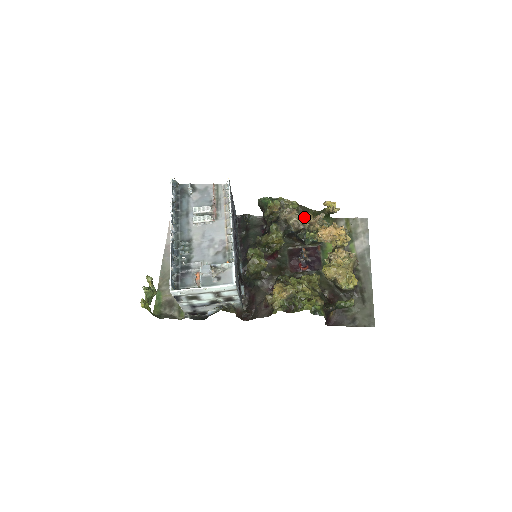
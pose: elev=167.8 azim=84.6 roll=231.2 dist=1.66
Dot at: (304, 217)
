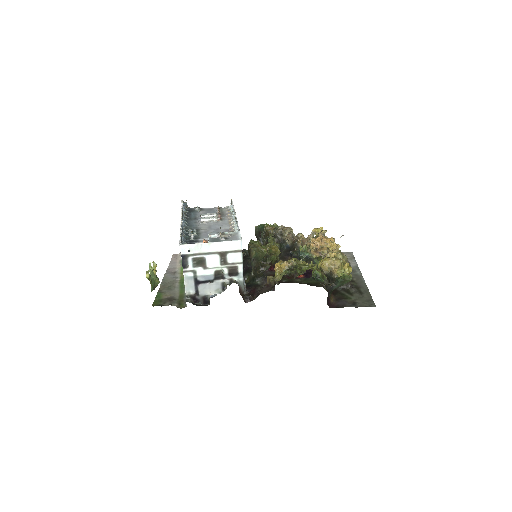
Dot at: (297, 237)
